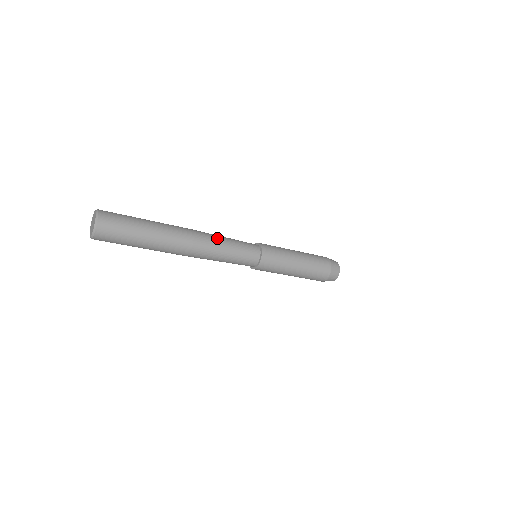
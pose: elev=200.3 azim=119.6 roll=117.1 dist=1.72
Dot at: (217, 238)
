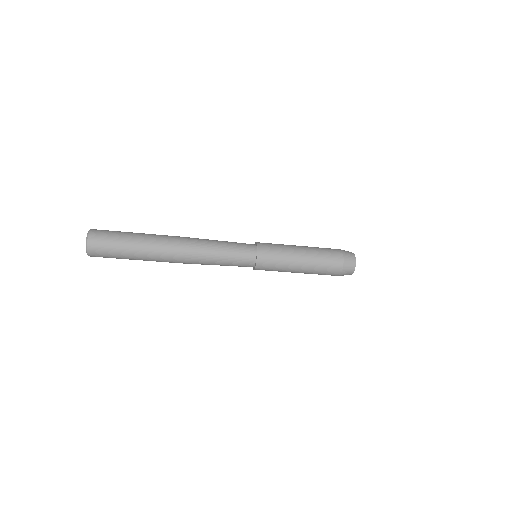
Dot at: (208, 239)
